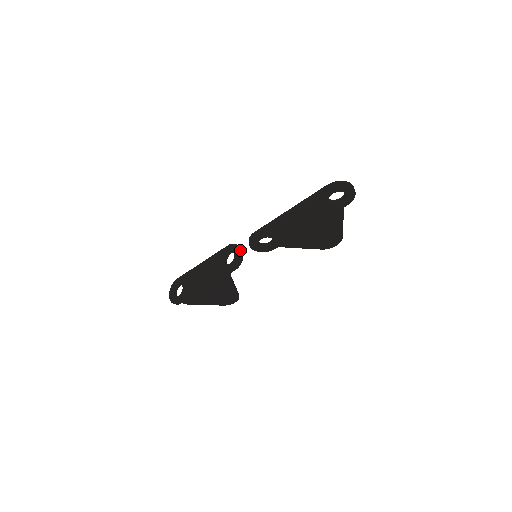
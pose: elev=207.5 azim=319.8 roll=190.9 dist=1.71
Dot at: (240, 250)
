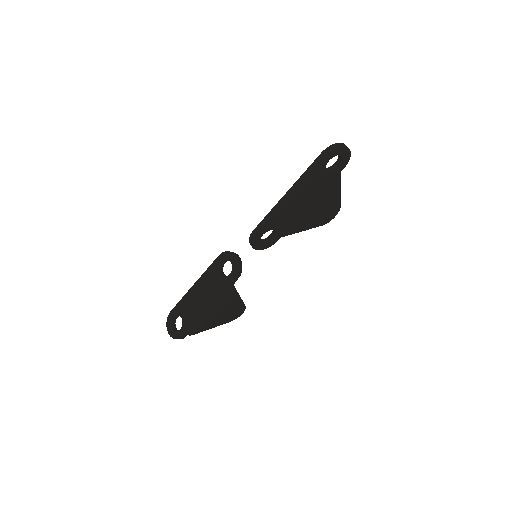
Dot at: (236, 256)
